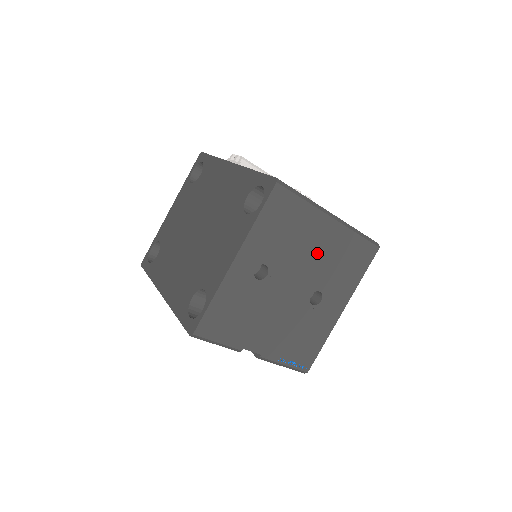
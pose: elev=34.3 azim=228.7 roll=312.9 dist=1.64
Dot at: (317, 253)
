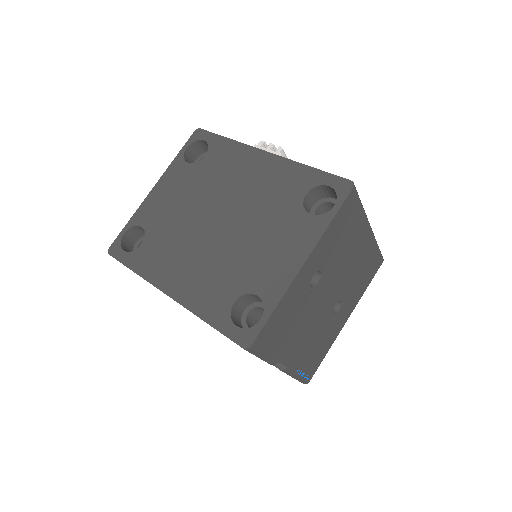
Dot at: (352, 262)
